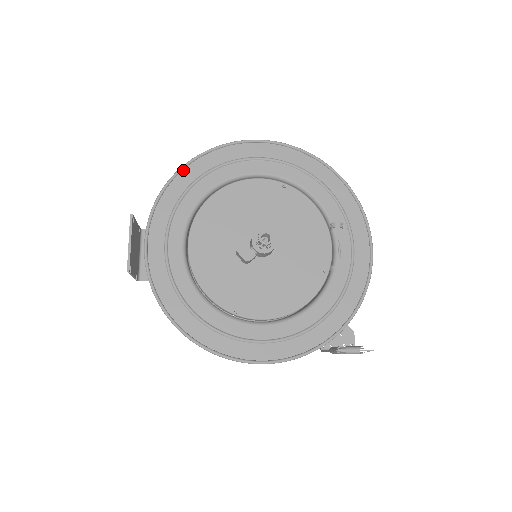
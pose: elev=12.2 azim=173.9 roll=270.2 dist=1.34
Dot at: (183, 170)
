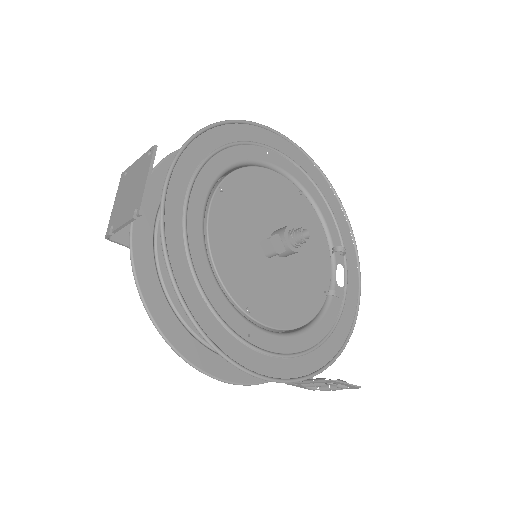
Dot at: (215, 127)
